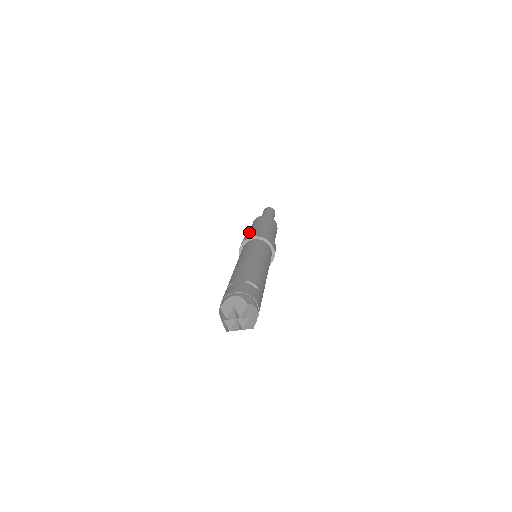
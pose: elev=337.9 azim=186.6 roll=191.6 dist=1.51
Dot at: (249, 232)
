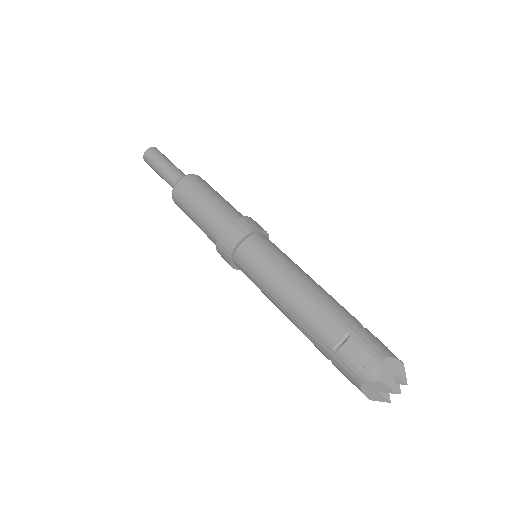
Dot at: (210, 213)
